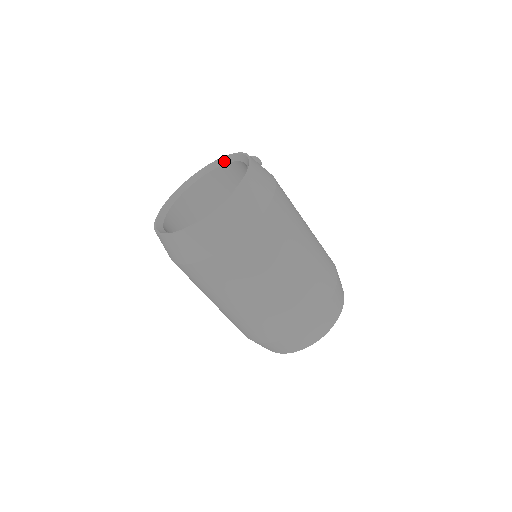
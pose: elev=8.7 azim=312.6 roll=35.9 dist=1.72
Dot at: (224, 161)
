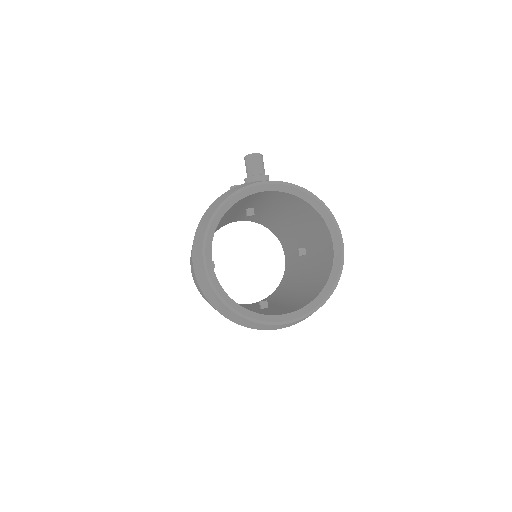
Dot at: (261, 189)
